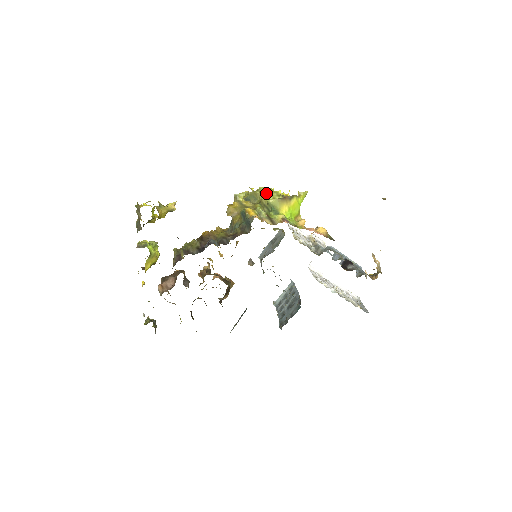
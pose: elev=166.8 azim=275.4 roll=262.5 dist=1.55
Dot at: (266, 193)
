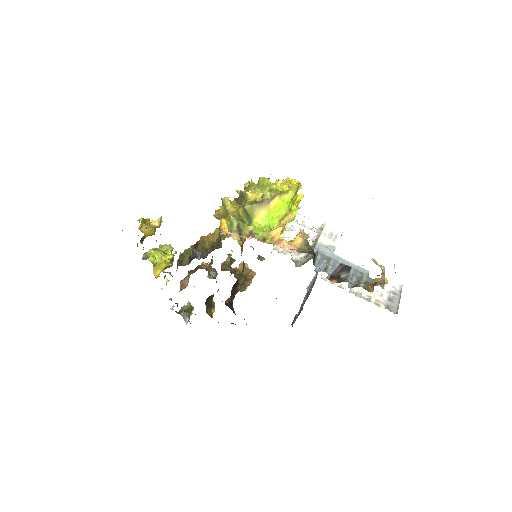
Dot at: (256, 189)
